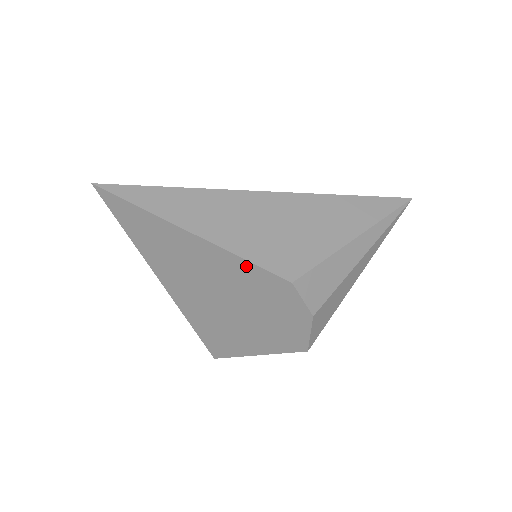
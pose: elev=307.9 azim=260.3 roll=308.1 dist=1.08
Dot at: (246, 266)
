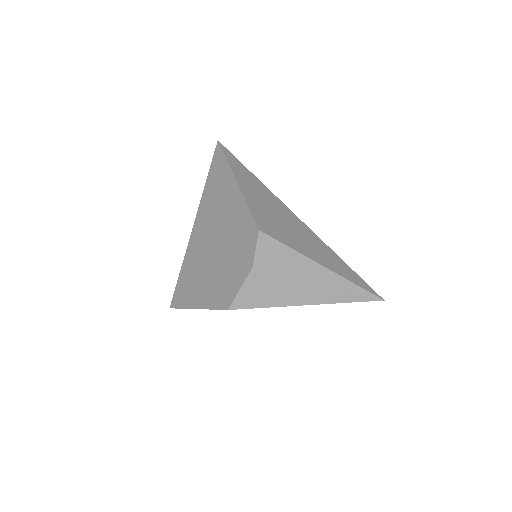
Dot at: (245, 211)
